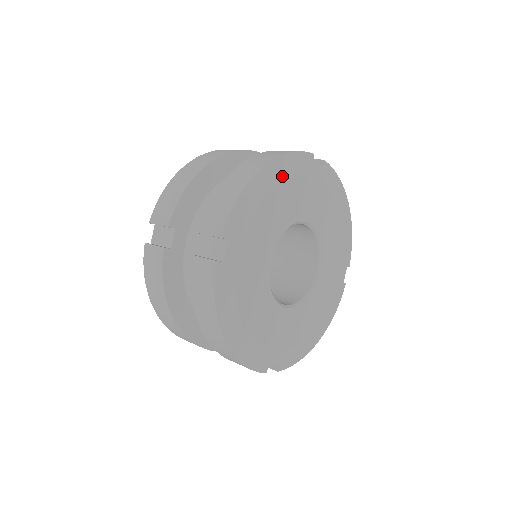
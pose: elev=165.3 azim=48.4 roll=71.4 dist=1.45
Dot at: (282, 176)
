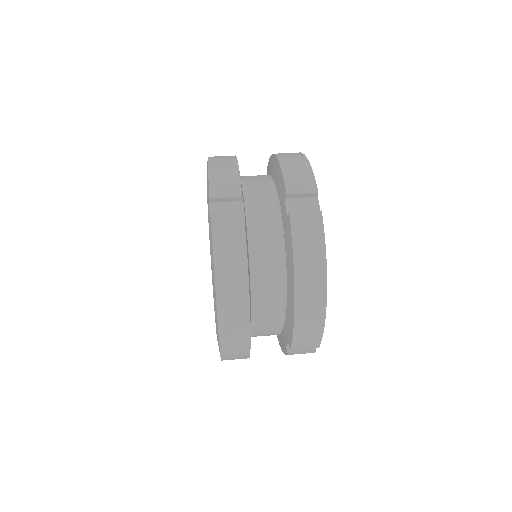
Dot at: occluded
